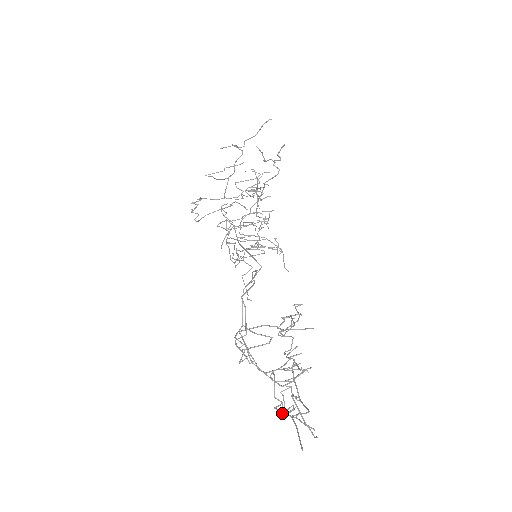
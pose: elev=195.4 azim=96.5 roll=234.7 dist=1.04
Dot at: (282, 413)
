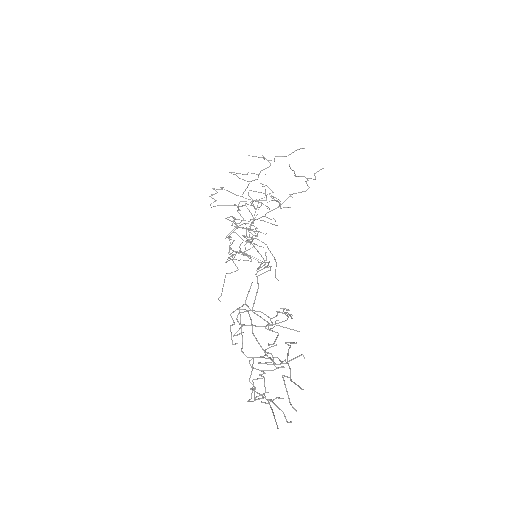
Dot at: (248, 400)
